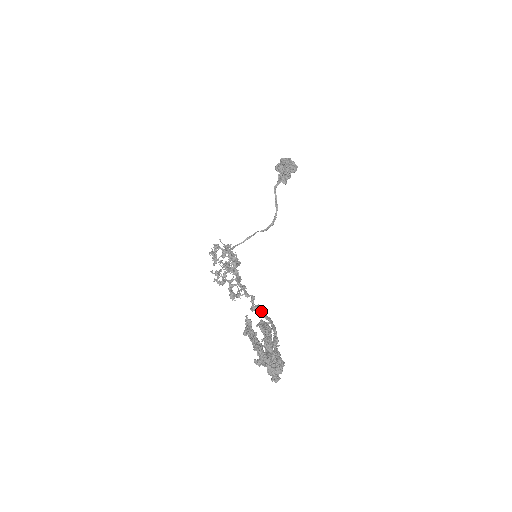
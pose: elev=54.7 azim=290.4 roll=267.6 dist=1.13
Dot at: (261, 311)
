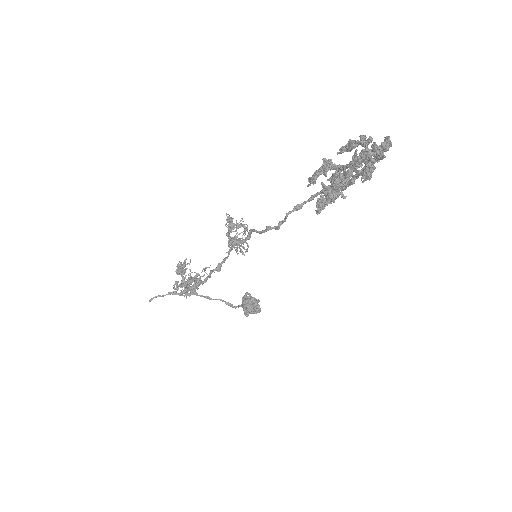
Dot at: occluded
